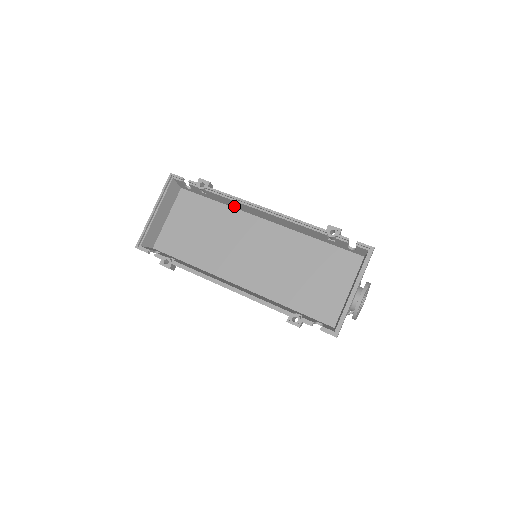
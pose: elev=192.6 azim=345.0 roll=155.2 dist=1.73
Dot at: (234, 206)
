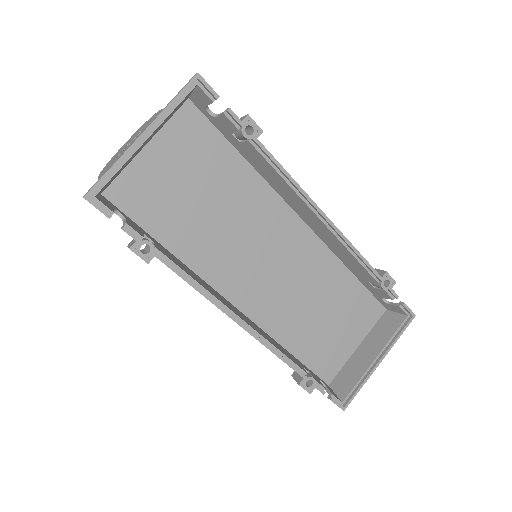
Dot at: (270, 181)
